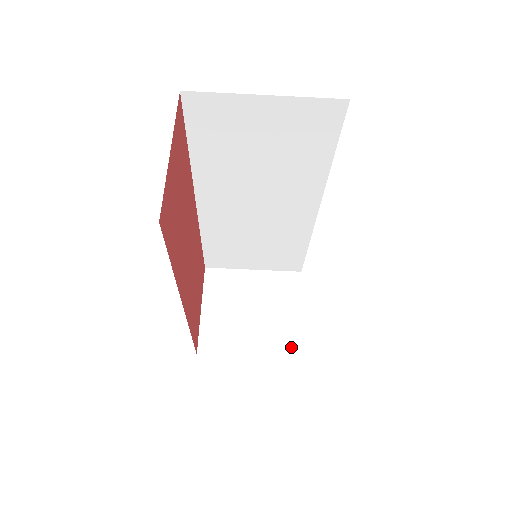
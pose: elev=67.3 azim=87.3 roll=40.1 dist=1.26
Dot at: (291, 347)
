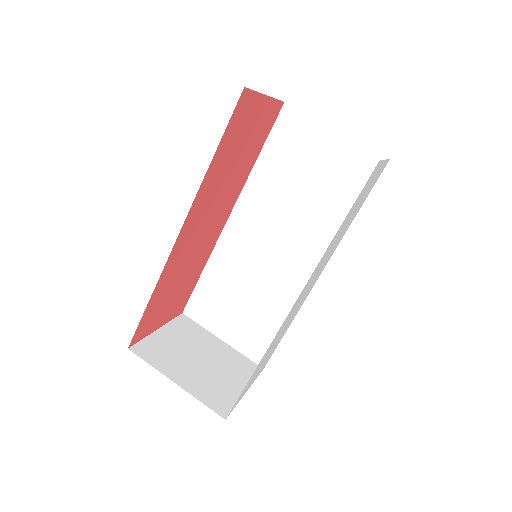
Dot at: (220, 404)
